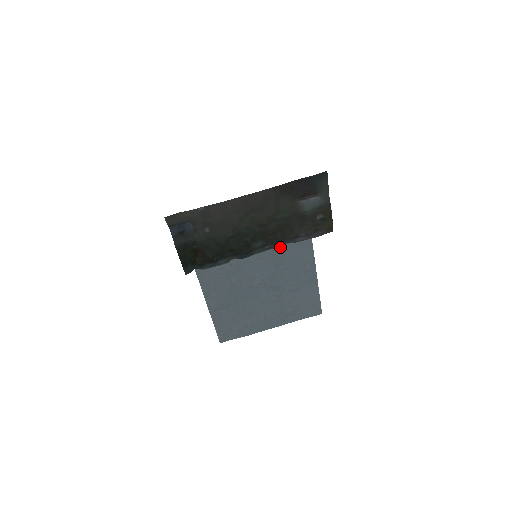
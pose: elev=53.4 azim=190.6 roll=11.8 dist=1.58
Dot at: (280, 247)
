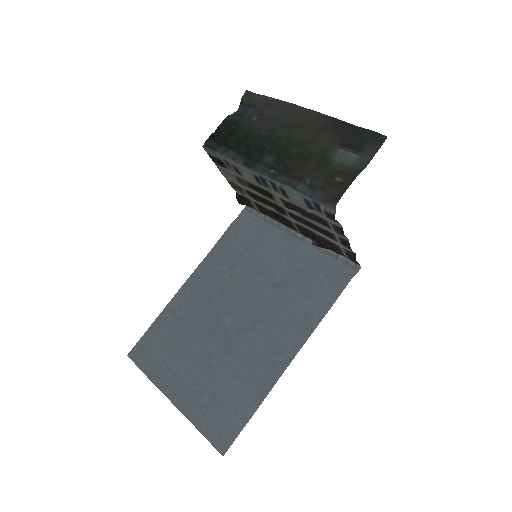
Dot at: (282, 304)
